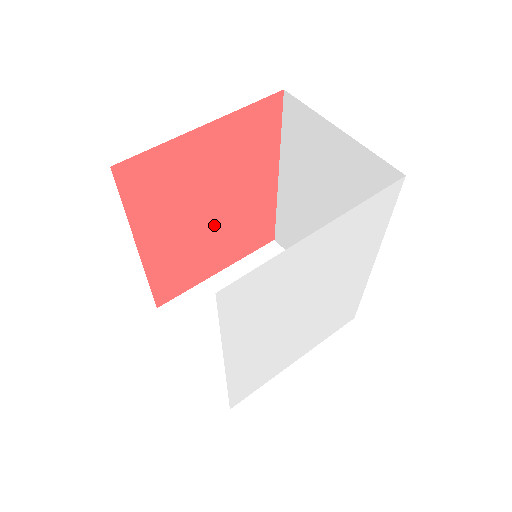
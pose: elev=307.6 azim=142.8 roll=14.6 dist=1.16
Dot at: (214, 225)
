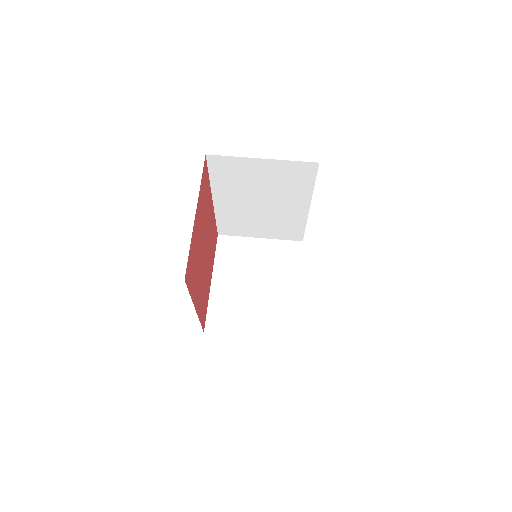
Dot at: (206, 259)
